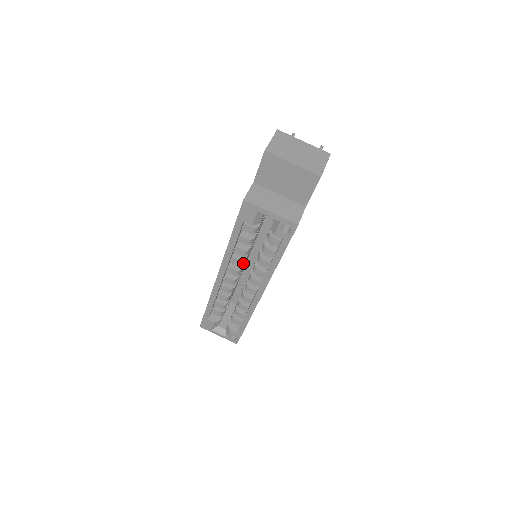
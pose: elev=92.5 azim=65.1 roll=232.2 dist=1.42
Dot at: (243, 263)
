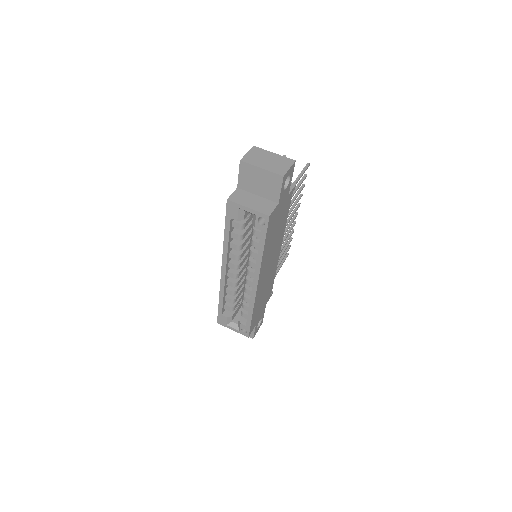
Dot at: (240, 258)
